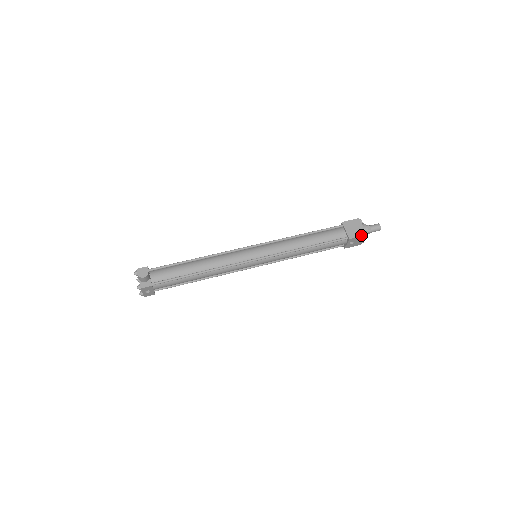
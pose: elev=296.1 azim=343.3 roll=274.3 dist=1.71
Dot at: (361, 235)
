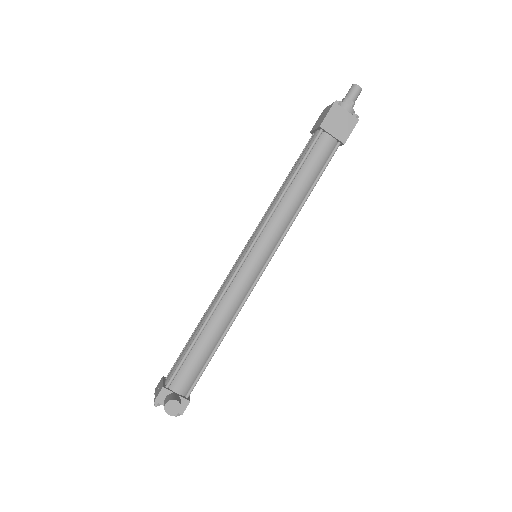
Dot at: (353, 126)
